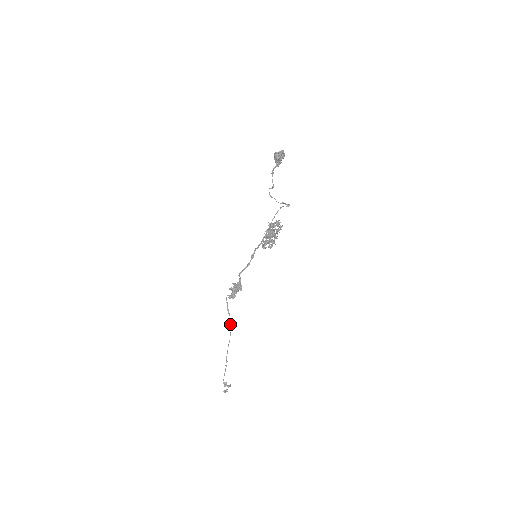
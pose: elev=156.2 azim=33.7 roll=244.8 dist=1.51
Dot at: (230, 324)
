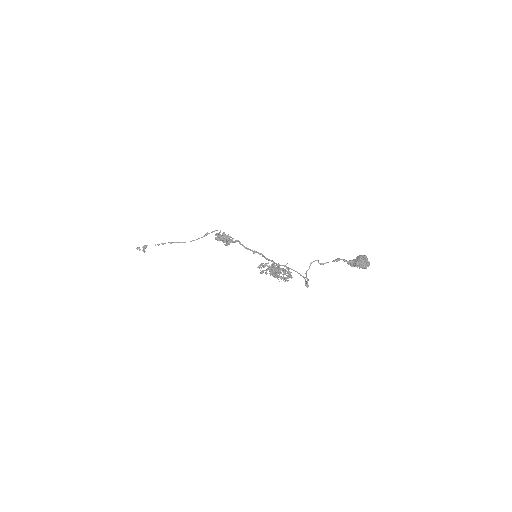
Dot at: occluded
